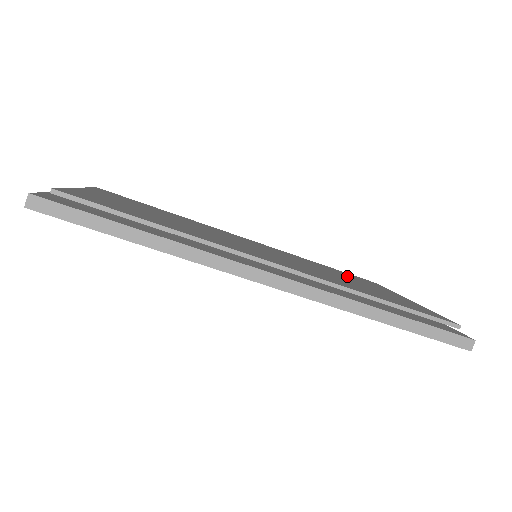
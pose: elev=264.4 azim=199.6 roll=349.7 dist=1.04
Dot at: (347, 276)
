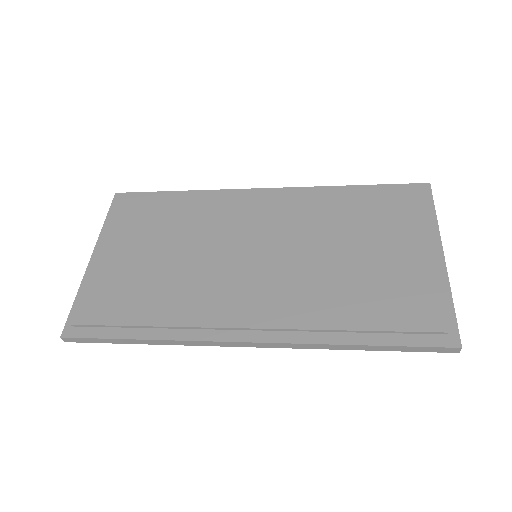
Dot at: (366, 224)
